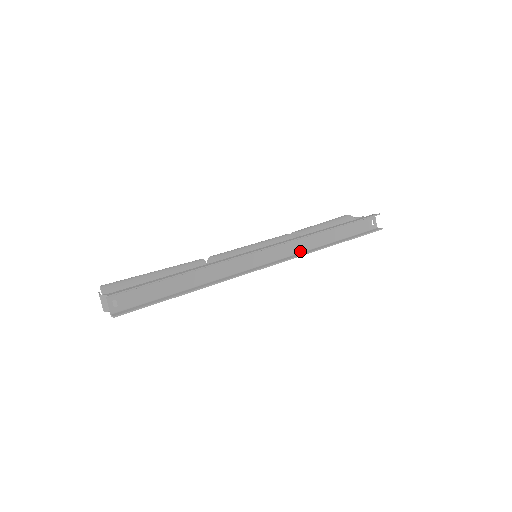
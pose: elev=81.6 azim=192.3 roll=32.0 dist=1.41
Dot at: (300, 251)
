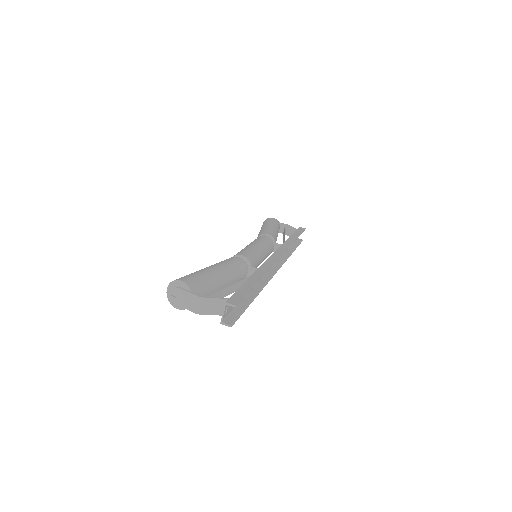
Dot at: occluded
